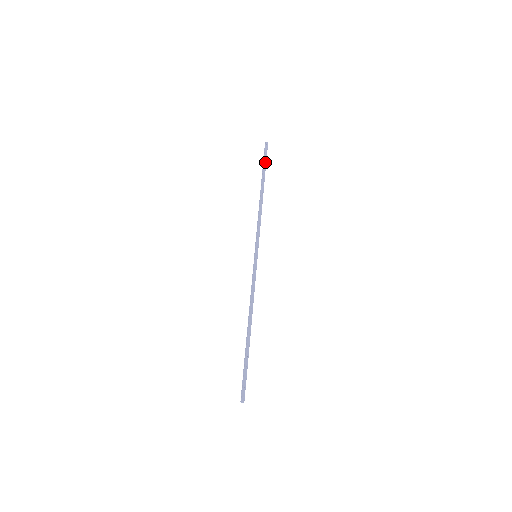
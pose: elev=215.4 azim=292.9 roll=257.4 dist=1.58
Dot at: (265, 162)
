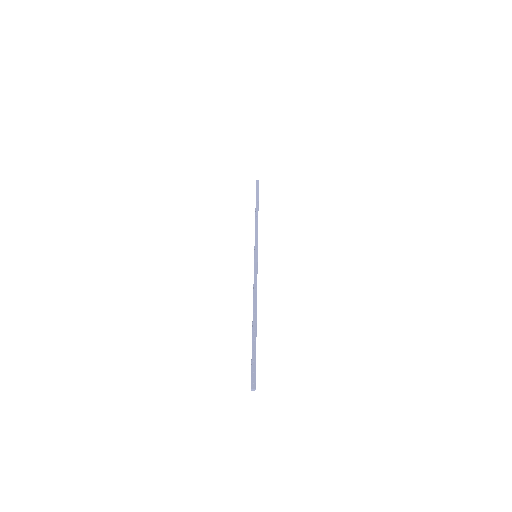
Dot at: (257, 192)
